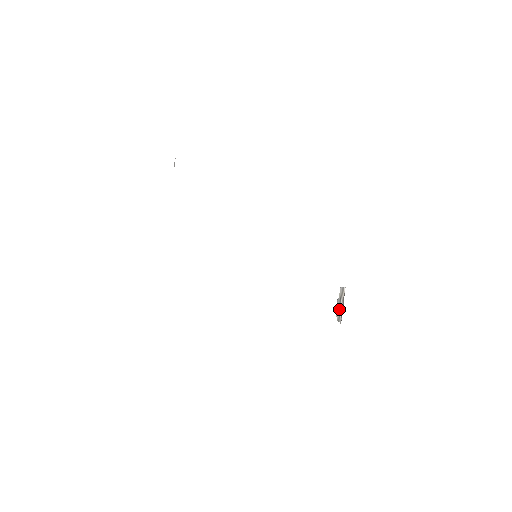
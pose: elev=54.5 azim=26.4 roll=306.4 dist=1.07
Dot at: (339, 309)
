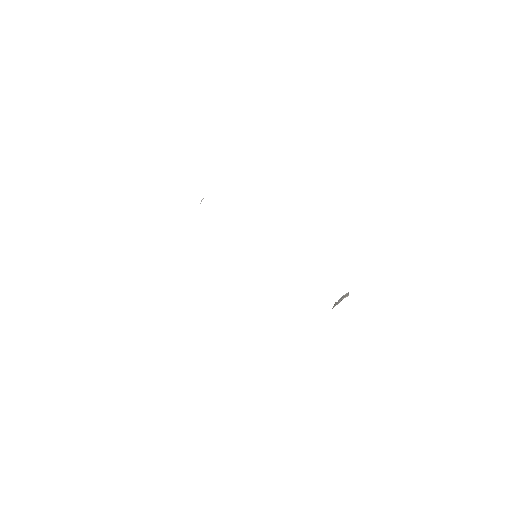
Dot at: (338, 301)
